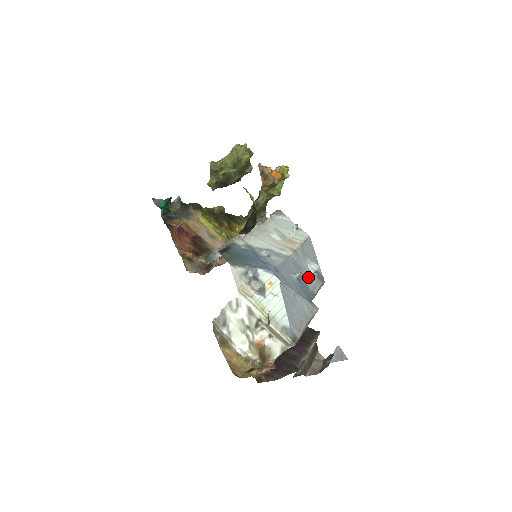
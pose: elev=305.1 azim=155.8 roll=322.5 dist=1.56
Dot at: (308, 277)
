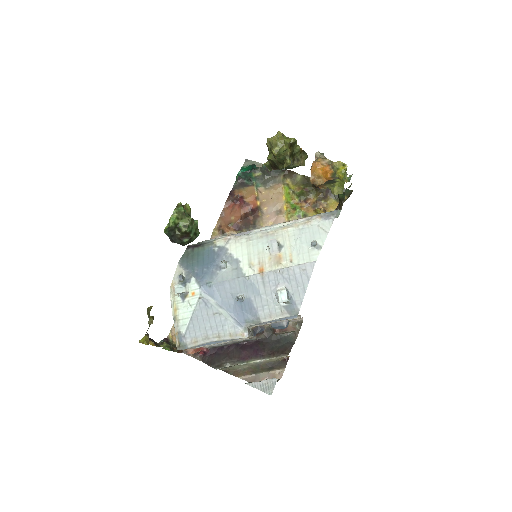
Dot at: (265, 303)
